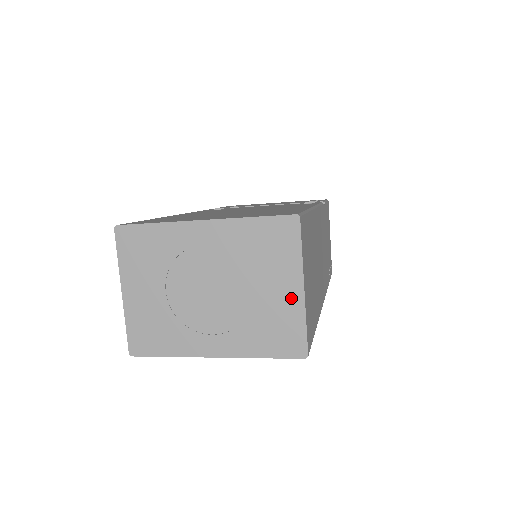
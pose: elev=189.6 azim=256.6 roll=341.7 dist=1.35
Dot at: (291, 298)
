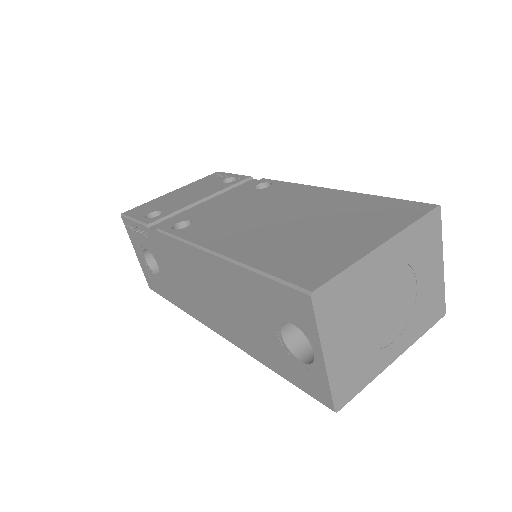
Dot at: (437, 275)
